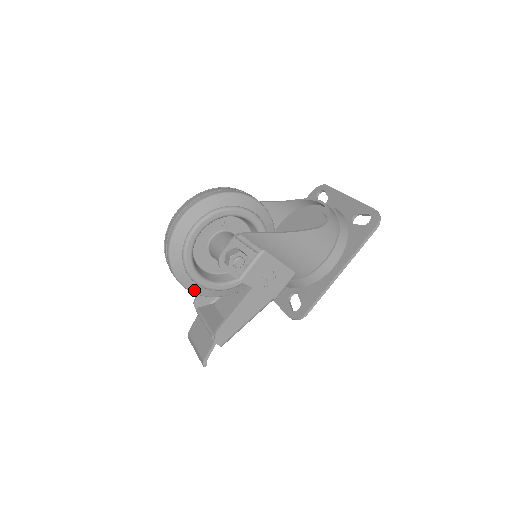
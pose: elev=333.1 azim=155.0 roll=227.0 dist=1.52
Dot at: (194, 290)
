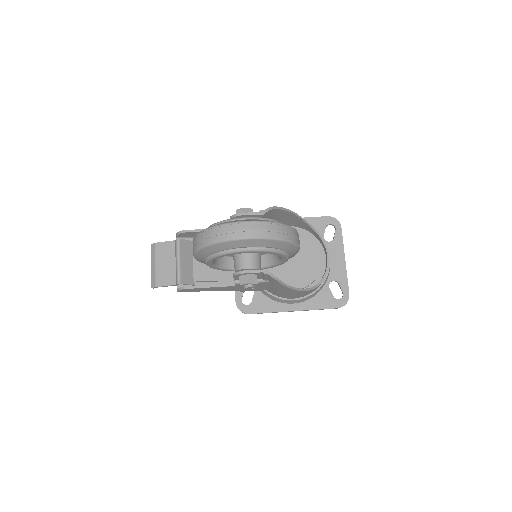
Dot at: (198, 259)
